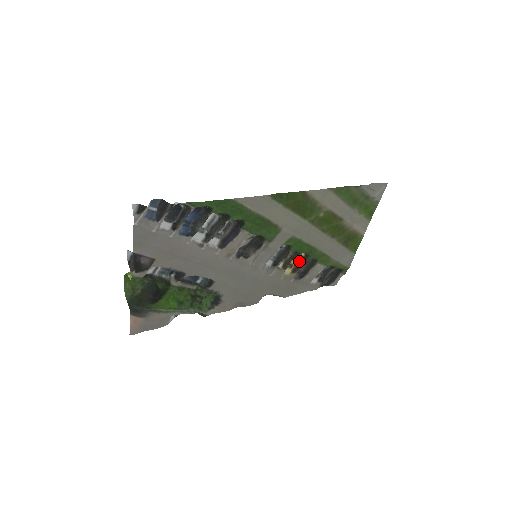
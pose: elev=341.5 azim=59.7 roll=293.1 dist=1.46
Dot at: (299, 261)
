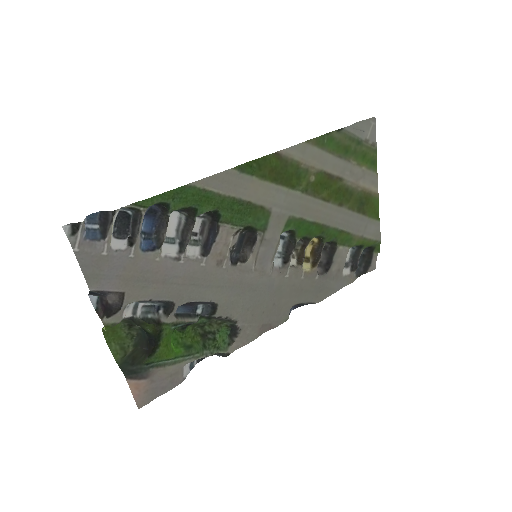
Dot at: (315, 250)
